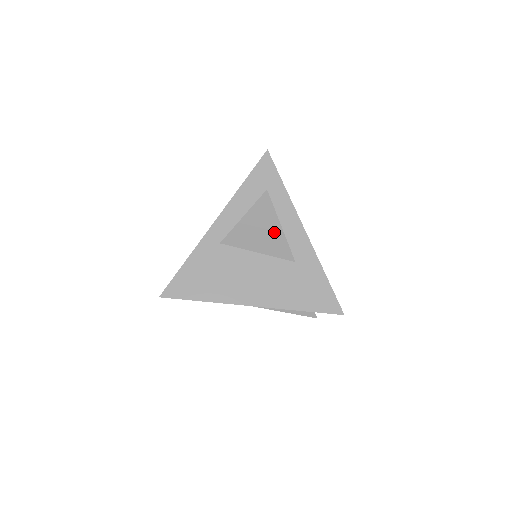
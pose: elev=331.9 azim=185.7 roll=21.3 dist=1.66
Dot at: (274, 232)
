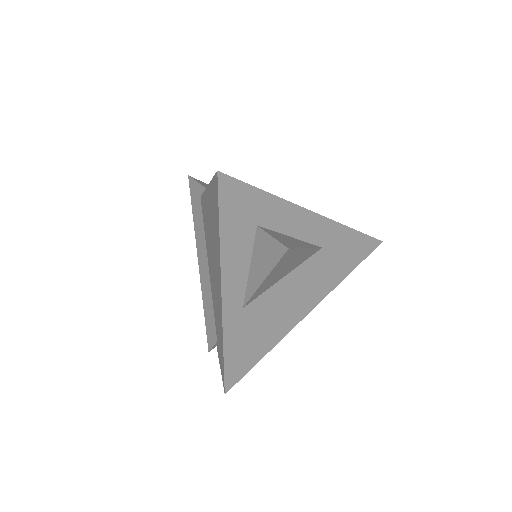
Dot at: (299, 256)
